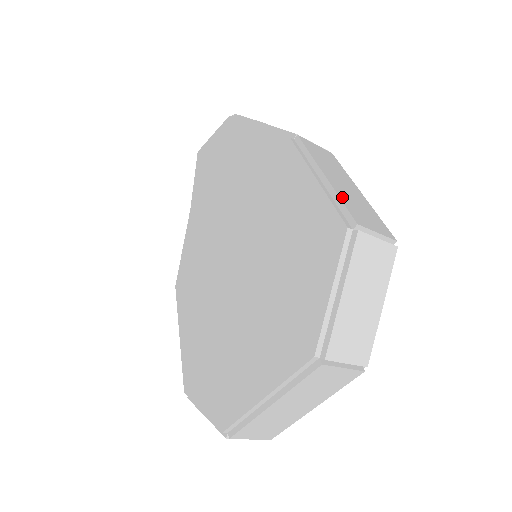
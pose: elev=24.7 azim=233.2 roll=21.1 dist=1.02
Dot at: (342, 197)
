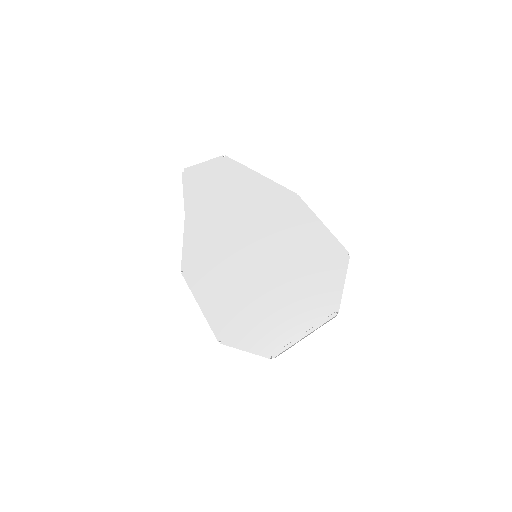
Dot at: (335, 237)
